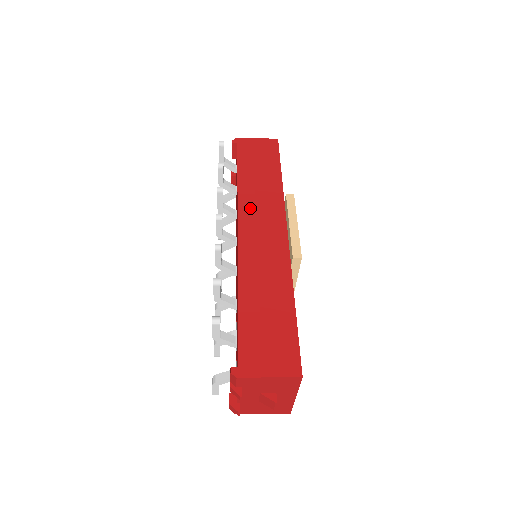
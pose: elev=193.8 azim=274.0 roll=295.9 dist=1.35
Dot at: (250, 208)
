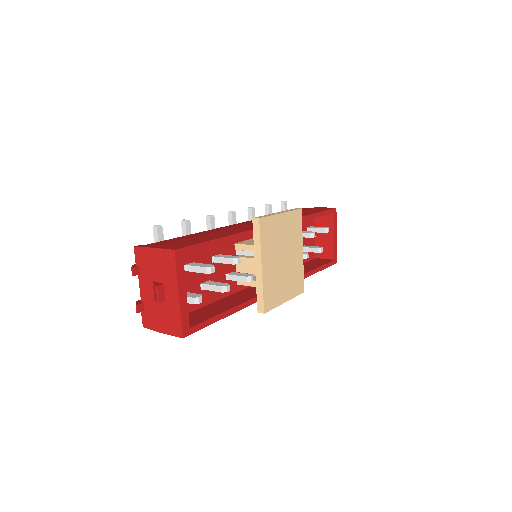
Dot at: occluded
